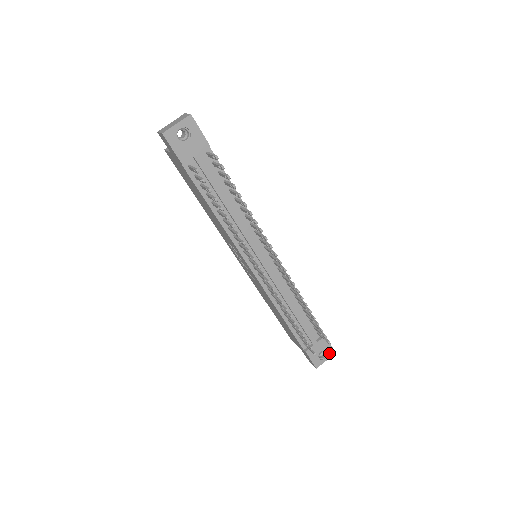
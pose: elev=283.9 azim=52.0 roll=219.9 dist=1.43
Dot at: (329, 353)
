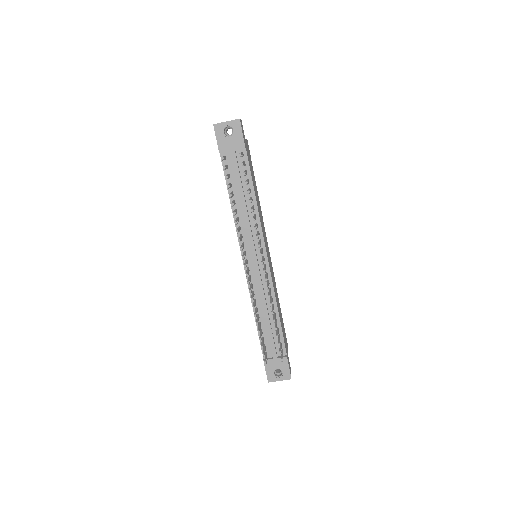
Dot at: (285, 375)
